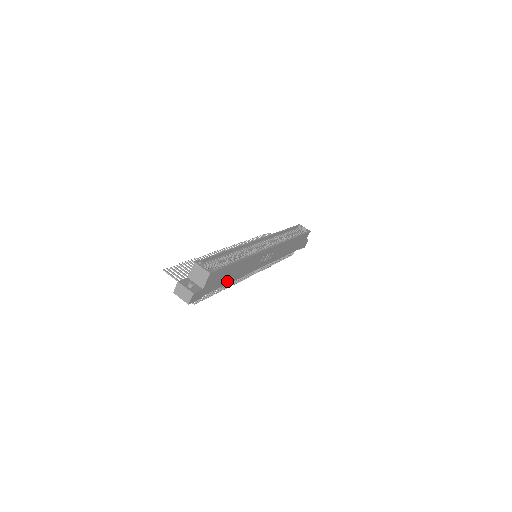
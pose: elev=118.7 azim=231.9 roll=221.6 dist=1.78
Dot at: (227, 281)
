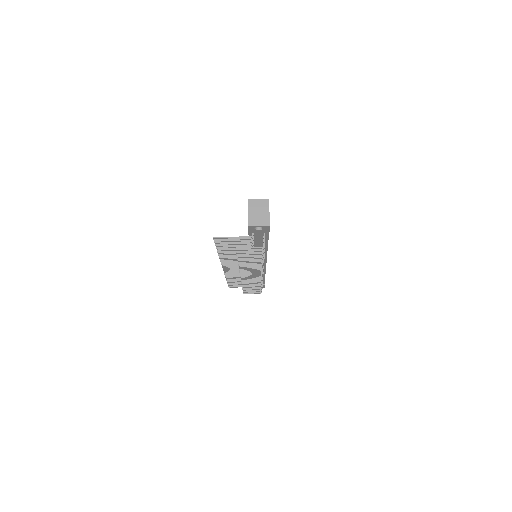
Dot at: occluded
